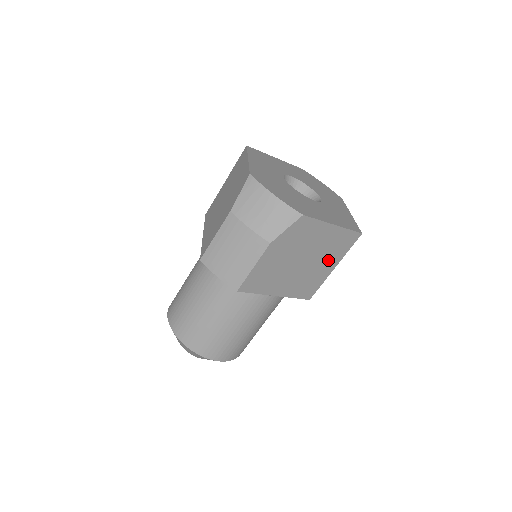
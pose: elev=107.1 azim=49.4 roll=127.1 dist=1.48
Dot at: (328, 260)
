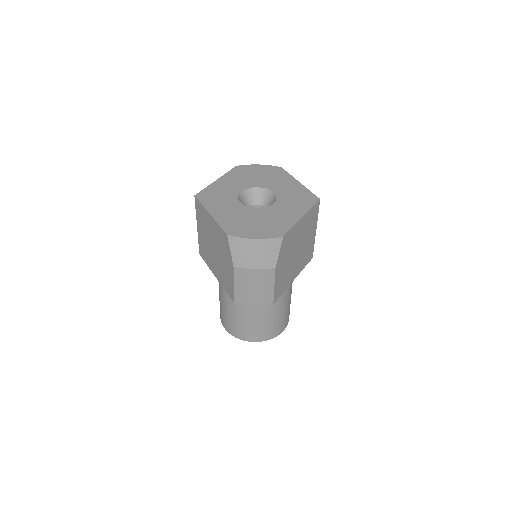
Dot at: (310, 232)
